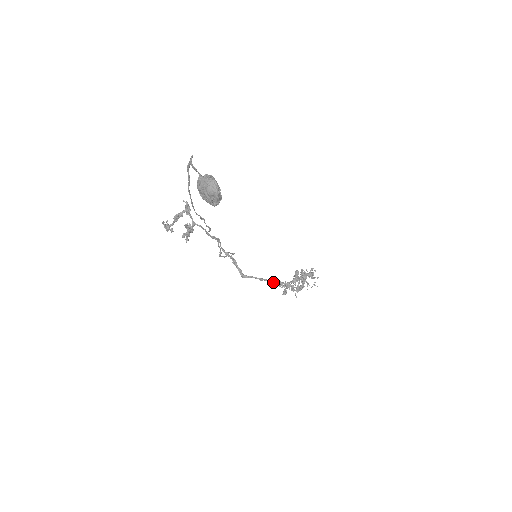
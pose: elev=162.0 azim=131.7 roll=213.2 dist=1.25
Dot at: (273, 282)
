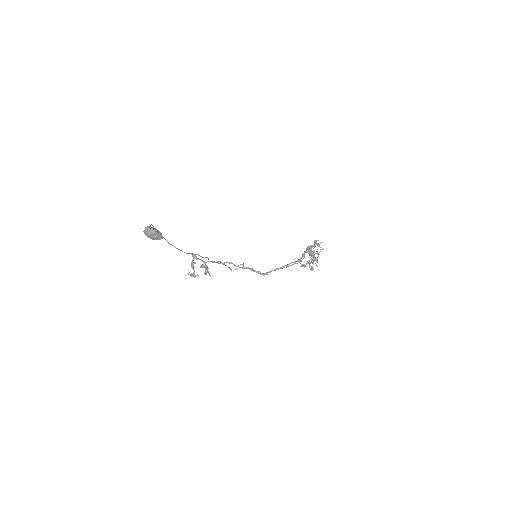
Dot at: (287, 266)
